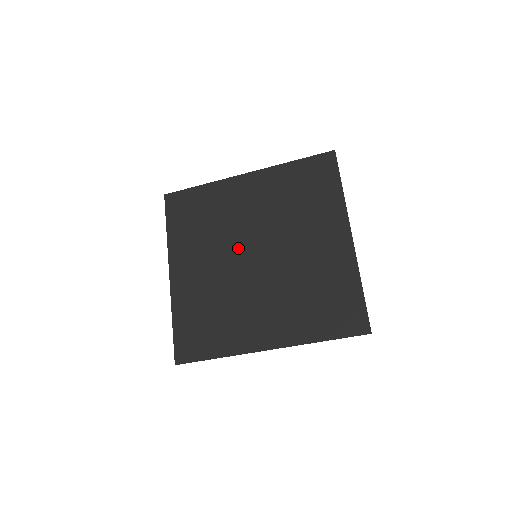
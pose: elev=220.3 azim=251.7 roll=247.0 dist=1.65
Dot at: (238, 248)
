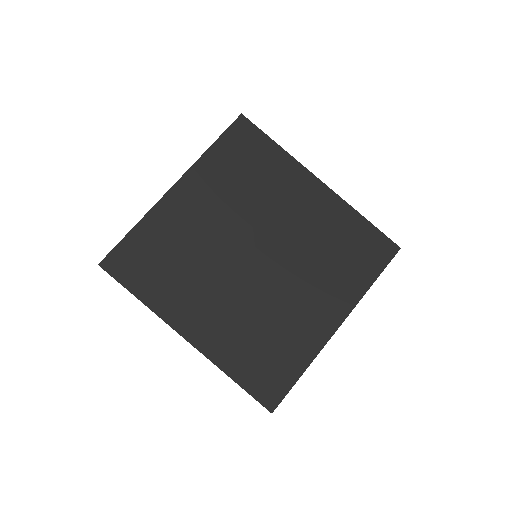
Dot at: (250, 233)
